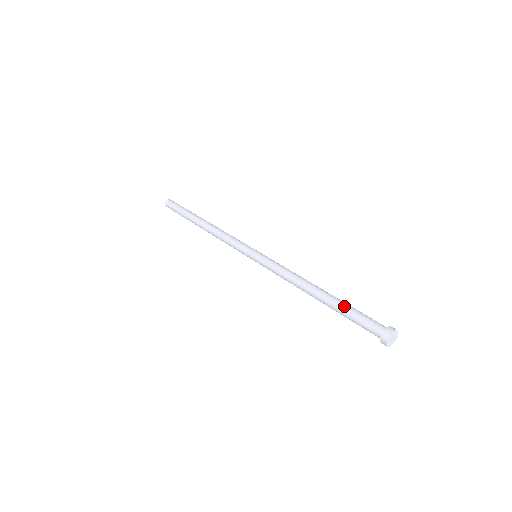
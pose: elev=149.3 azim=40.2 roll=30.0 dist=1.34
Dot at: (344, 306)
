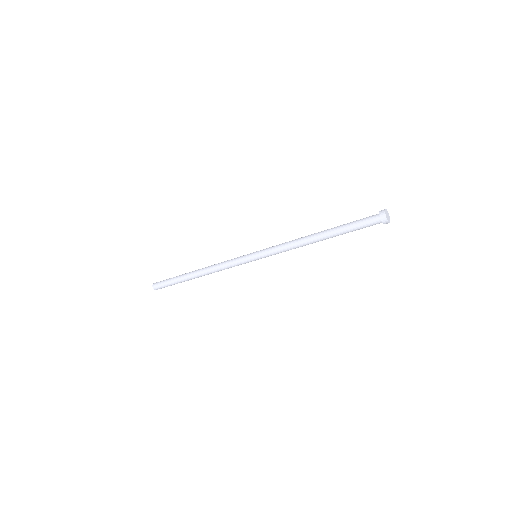
Dot at: (344, 224)
